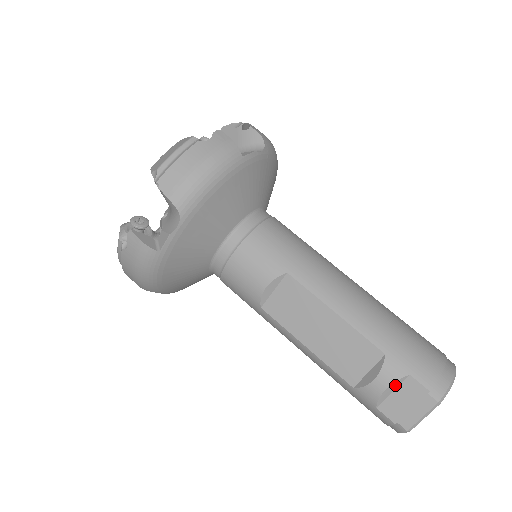
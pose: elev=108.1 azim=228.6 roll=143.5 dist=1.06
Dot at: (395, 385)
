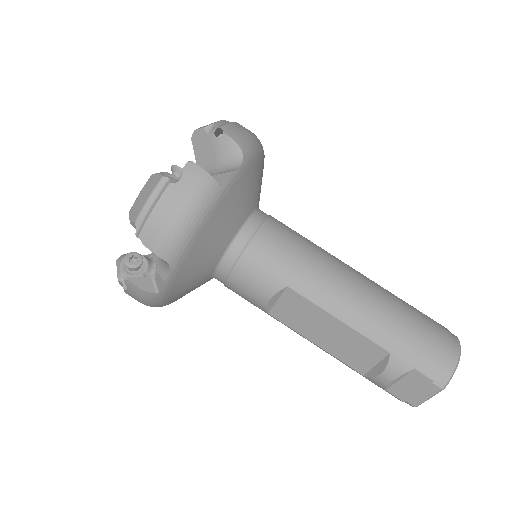
Dot at: (401, 377)
